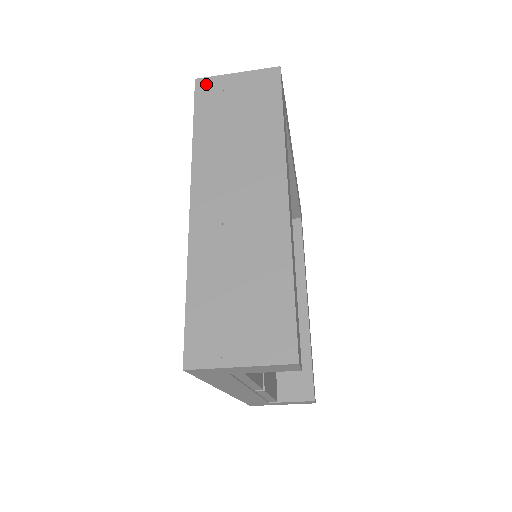
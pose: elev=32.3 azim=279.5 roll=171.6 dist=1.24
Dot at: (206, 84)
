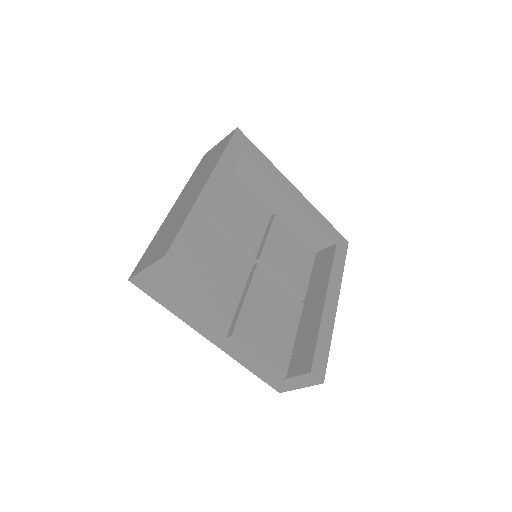
Dot at: (206, 154)
